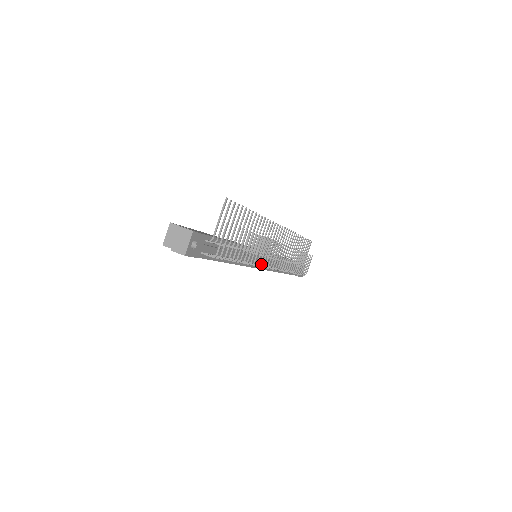
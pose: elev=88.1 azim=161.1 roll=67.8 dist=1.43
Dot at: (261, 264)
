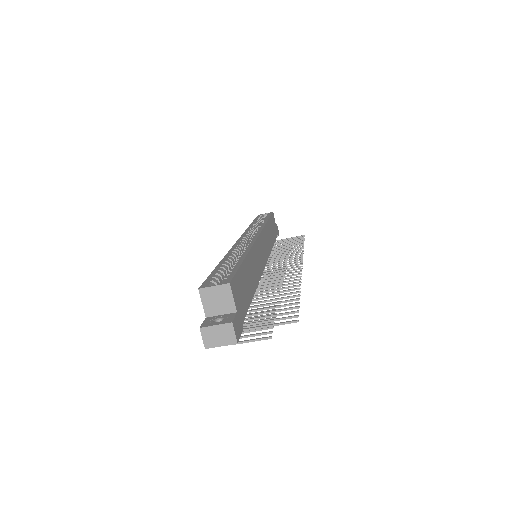
Dot at: occluded
